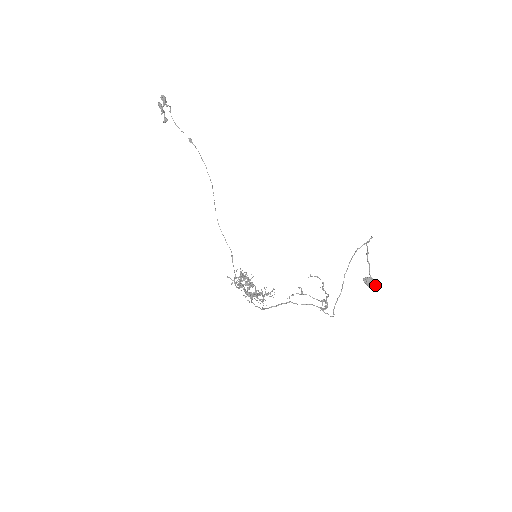
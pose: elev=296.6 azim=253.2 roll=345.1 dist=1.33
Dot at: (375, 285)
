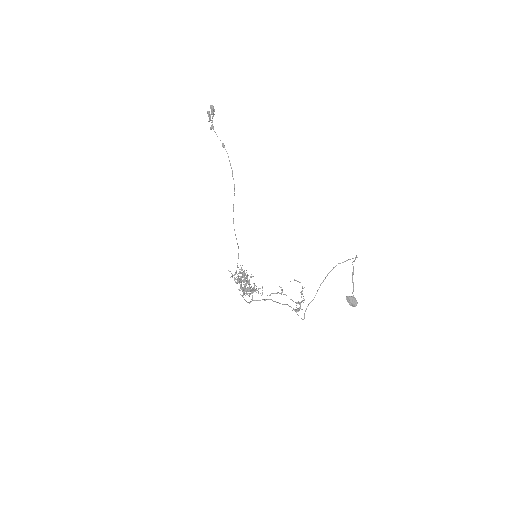
Dot at: (356, 305)
